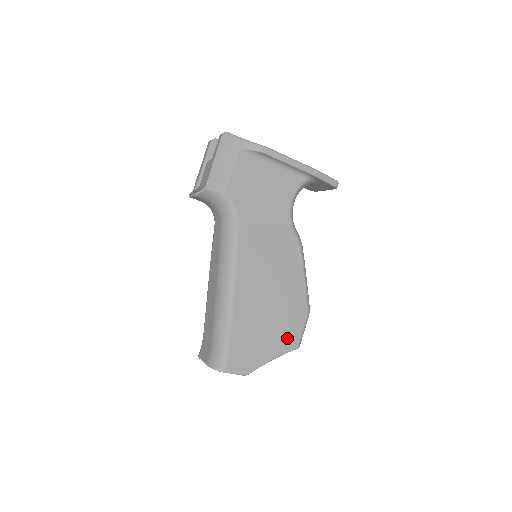
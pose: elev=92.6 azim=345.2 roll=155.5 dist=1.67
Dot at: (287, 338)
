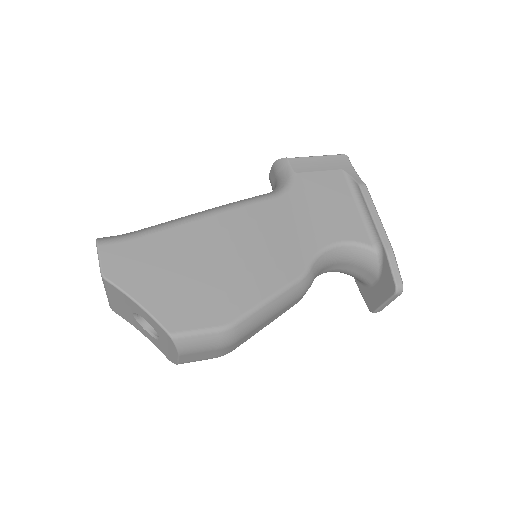
Dot at: (178, 311)
